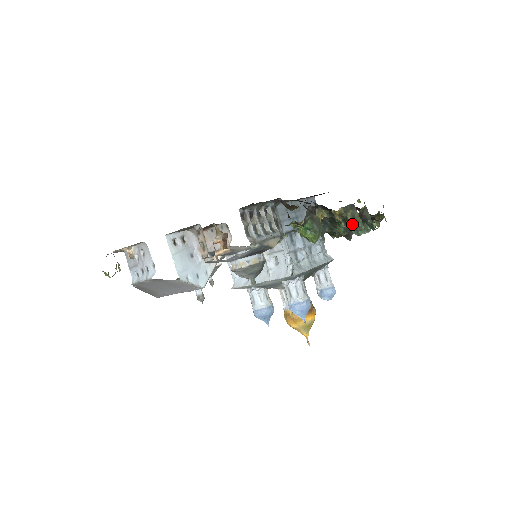
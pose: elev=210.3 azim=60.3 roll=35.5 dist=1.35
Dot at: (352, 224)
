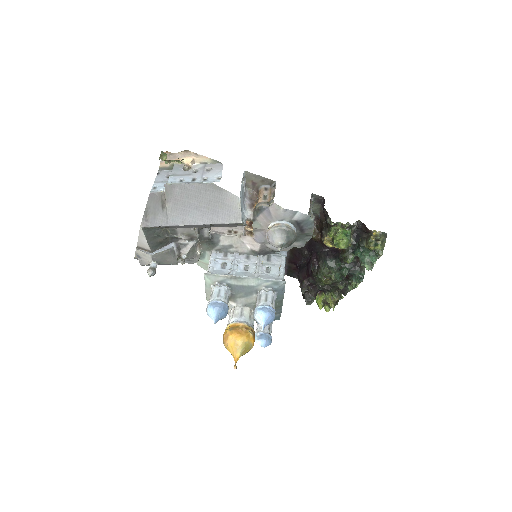
Dot at: (376, 248)
